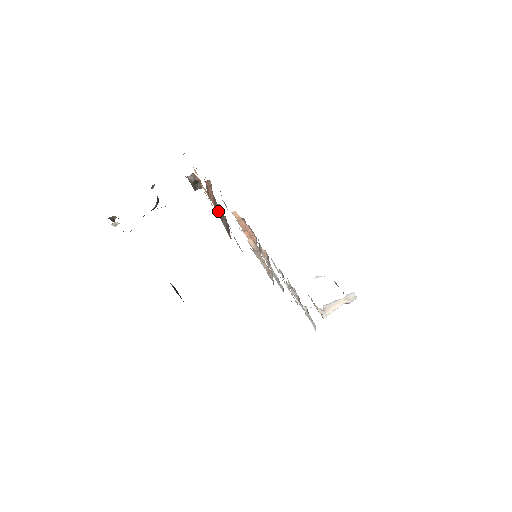
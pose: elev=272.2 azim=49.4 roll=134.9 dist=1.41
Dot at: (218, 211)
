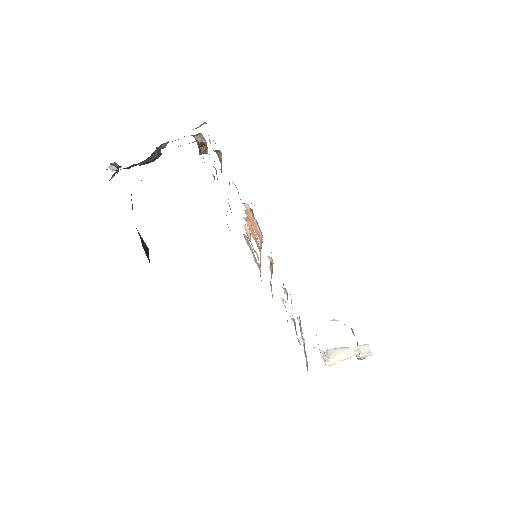
Dot at: occluded
